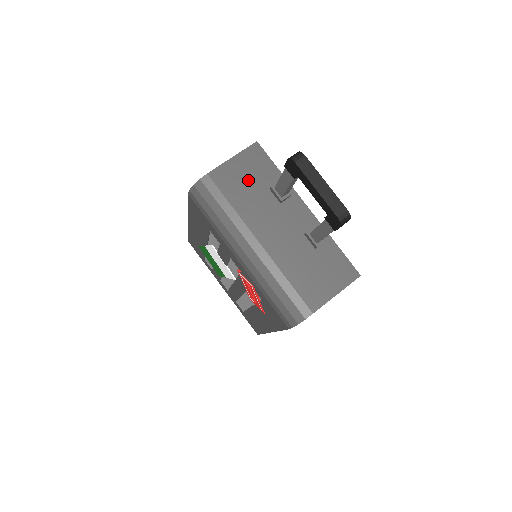
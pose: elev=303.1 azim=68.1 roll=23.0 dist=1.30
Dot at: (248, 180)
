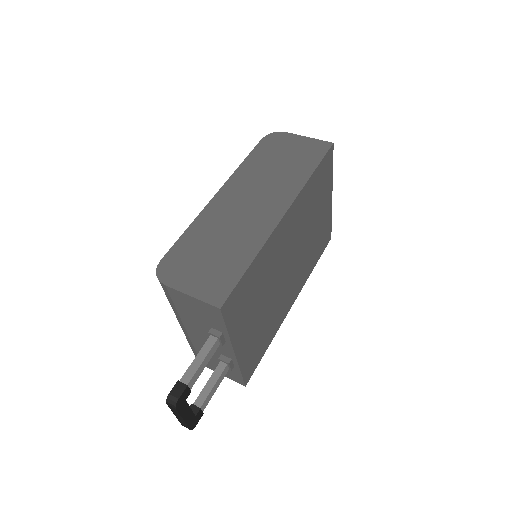
Dot at: (197, 312)
